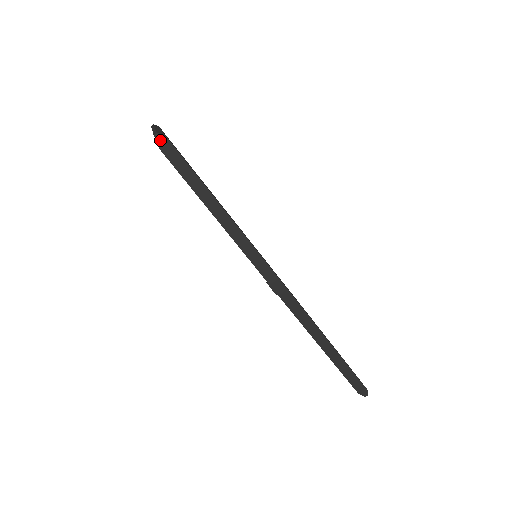
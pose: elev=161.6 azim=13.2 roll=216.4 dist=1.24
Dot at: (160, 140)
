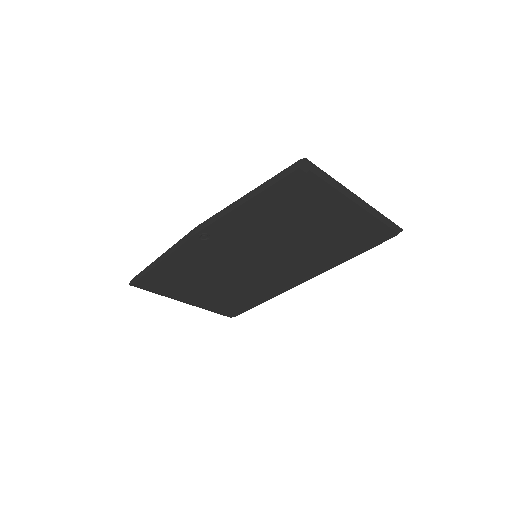
Dot at: (131, 283)
